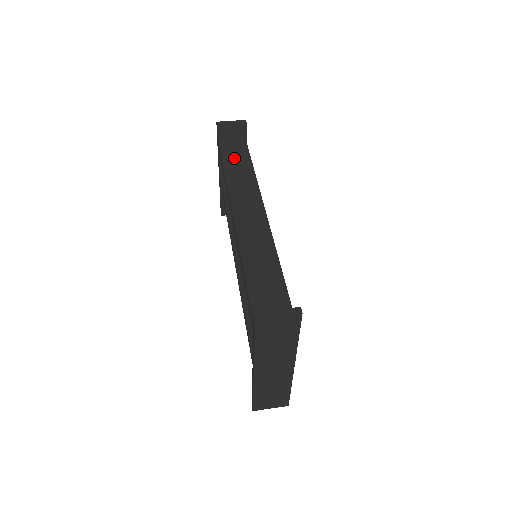
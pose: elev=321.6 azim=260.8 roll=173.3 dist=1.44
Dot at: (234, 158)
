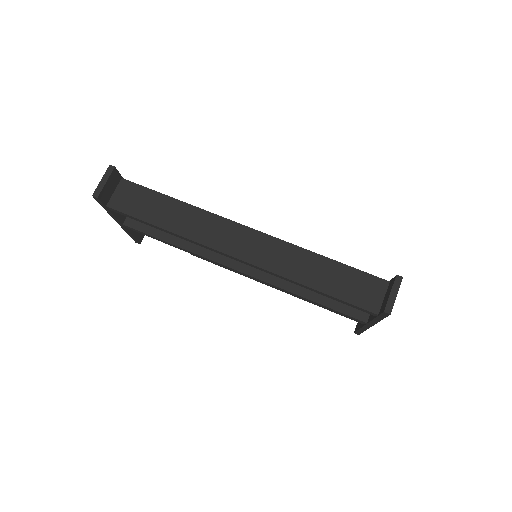
Dot at: (149, 209)
